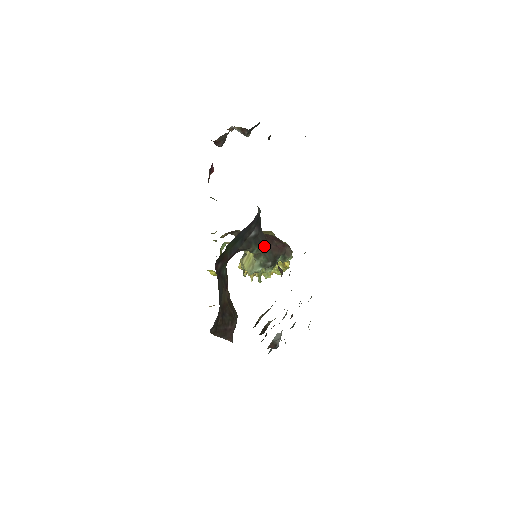
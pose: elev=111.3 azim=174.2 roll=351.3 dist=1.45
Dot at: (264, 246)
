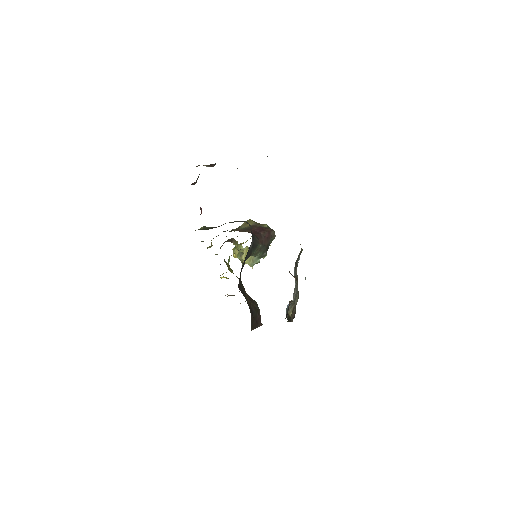
Dot at: (259, 246)
